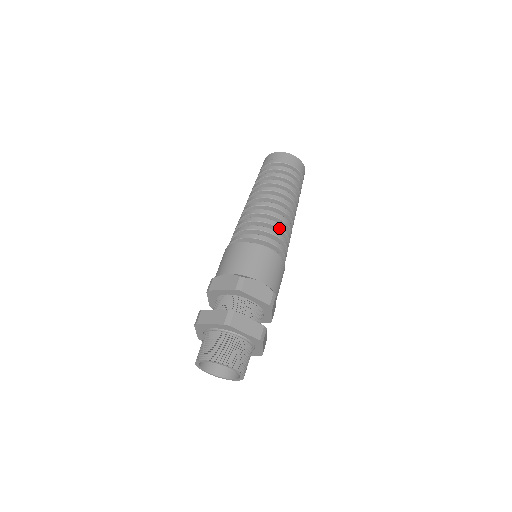
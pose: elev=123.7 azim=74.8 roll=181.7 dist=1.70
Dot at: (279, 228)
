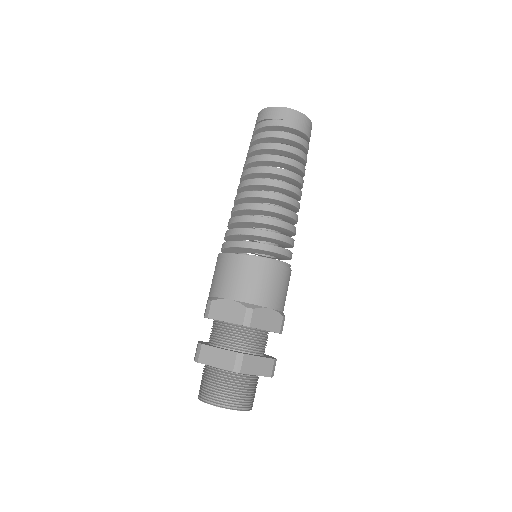
Dot at: (287, 229)
